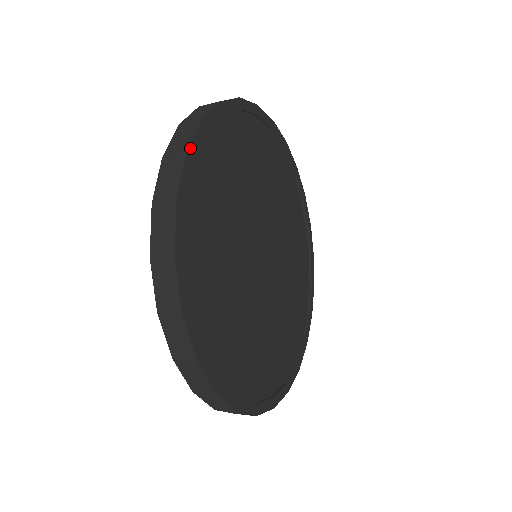
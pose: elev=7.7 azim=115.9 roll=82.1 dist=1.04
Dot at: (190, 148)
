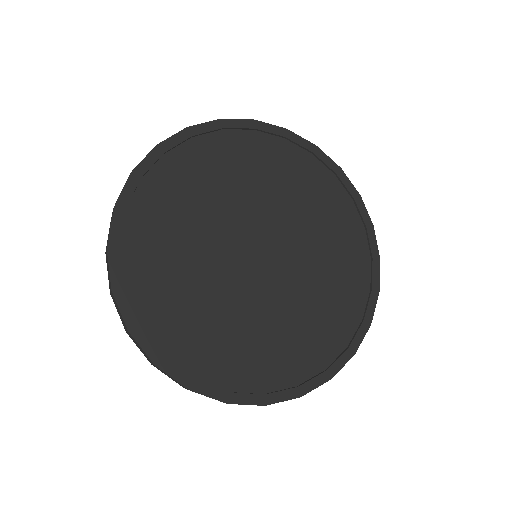
Dot at: (194, 127)
